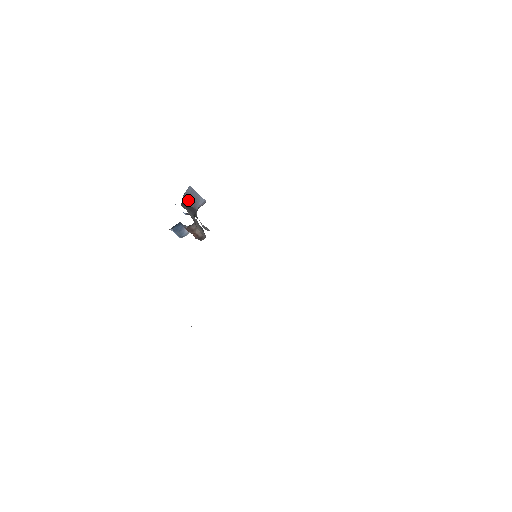
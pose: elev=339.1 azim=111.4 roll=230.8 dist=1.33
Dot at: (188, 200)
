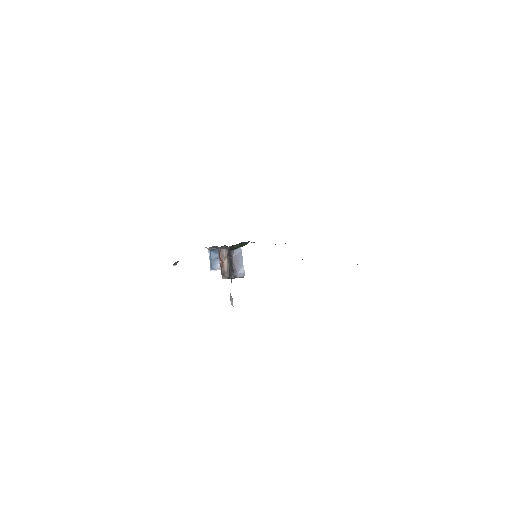
Dot at: (233, 259)
